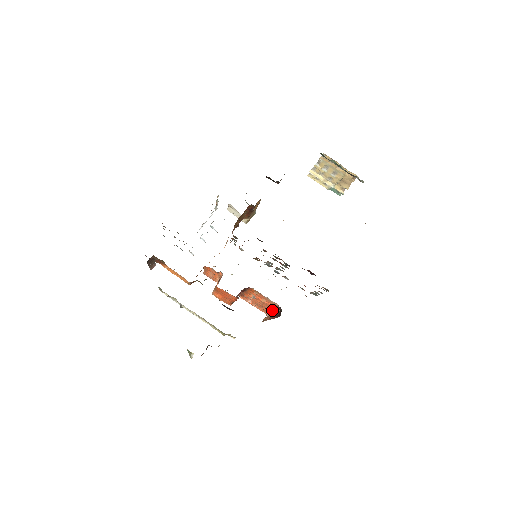
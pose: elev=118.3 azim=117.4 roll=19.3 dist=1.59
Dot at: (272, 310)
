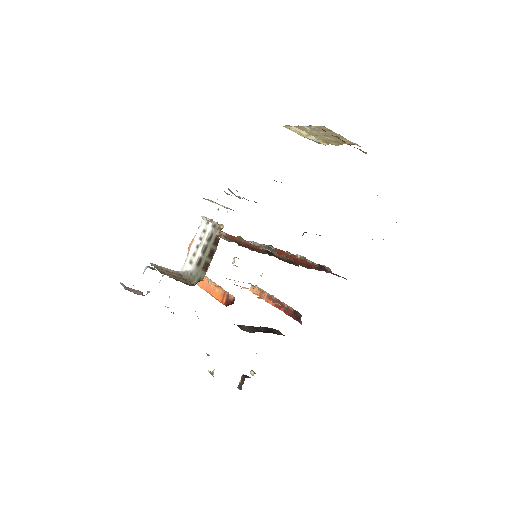
Dot at: occluded
